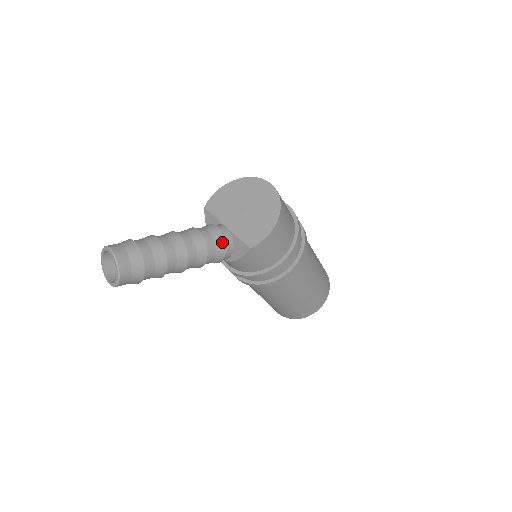
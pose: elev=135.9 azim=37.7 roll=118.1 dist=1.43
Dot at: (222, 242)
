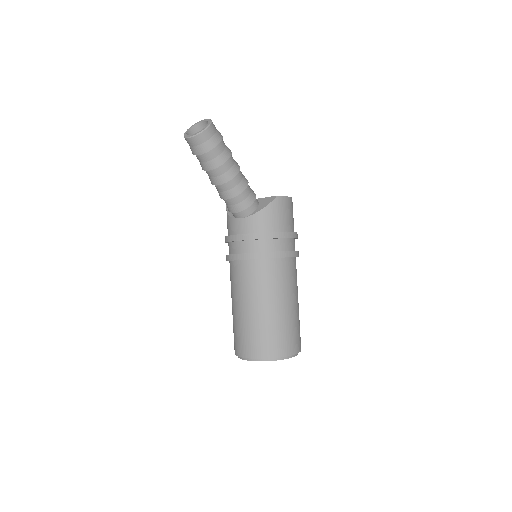
Dot at: occluded
